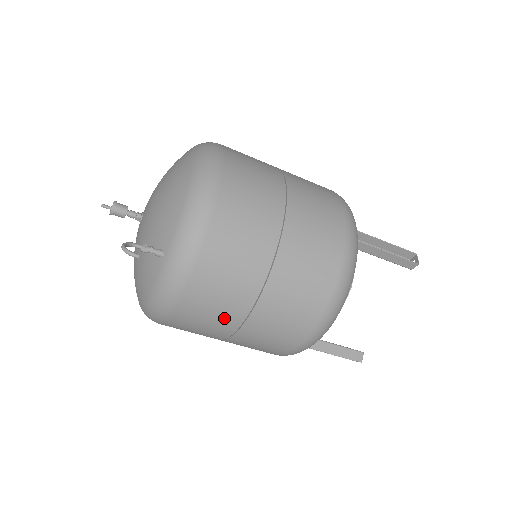
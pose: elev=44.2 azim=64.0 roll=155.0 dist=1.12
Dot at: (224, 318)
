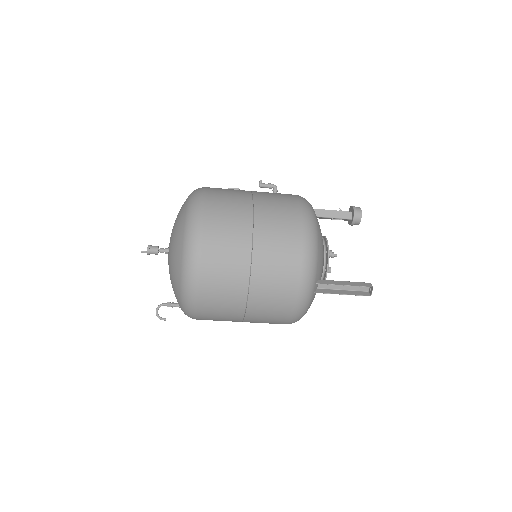
Dot at: occluded
